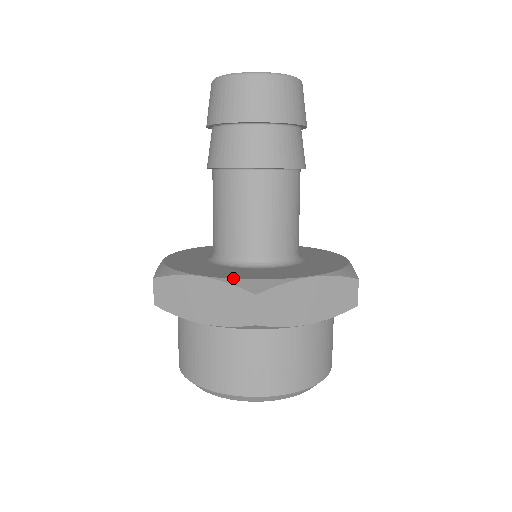
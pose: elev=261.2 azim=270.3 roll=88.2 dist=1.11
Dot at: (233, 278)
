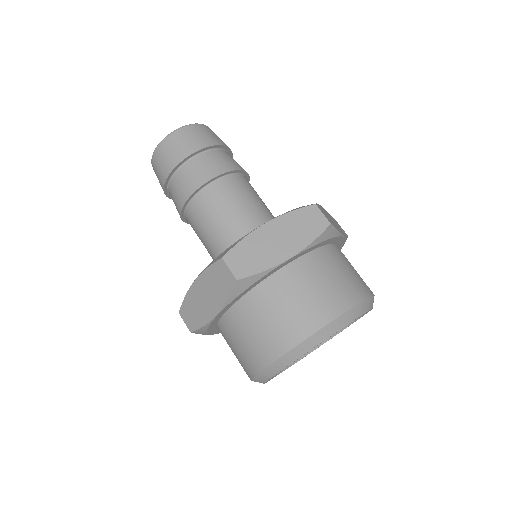
Dot at: (210, 263)
